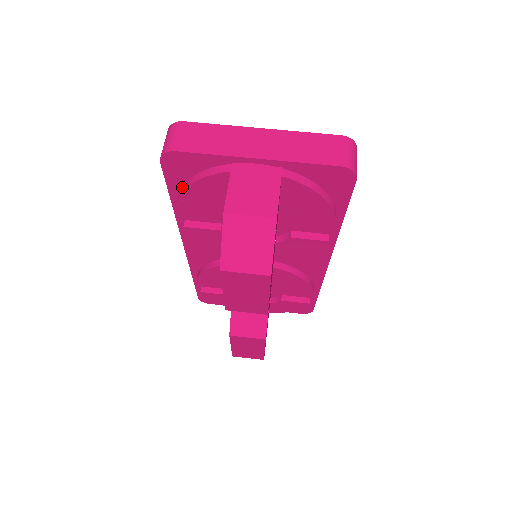
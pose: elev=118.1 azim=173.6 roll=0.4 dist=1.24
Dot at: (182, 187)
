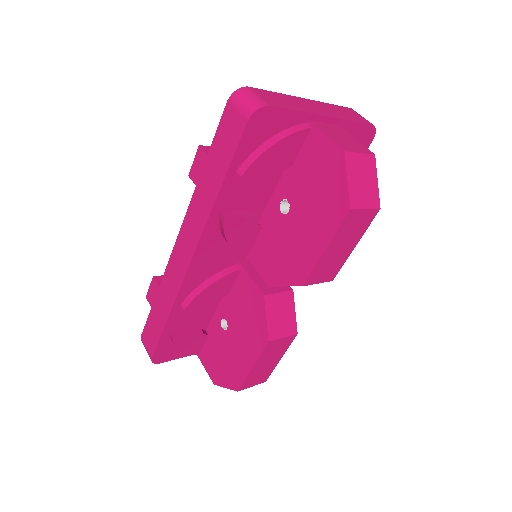
Dot at: (248, 158)
